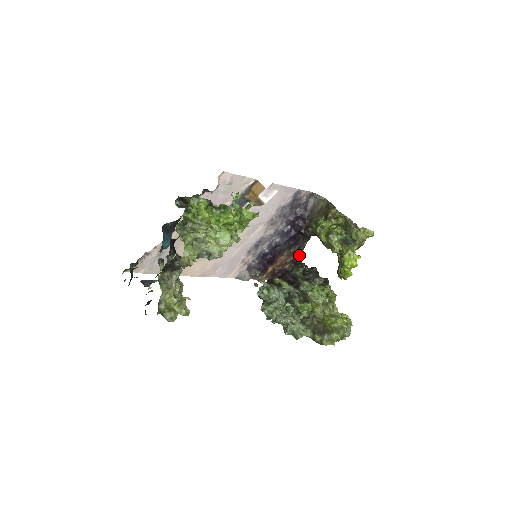
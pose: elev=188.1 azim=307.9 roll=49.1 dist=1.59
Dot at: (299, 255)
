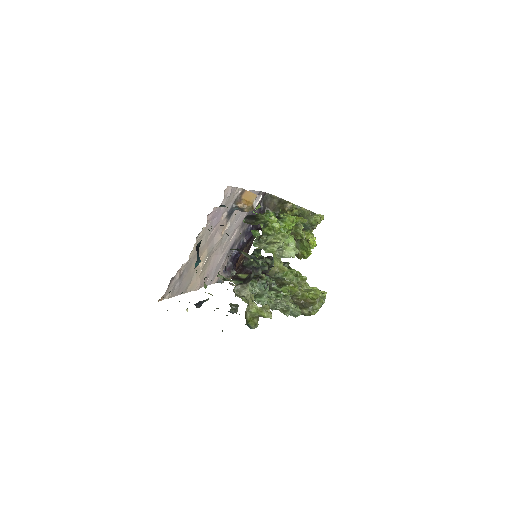
Dot at: (249, 249)
